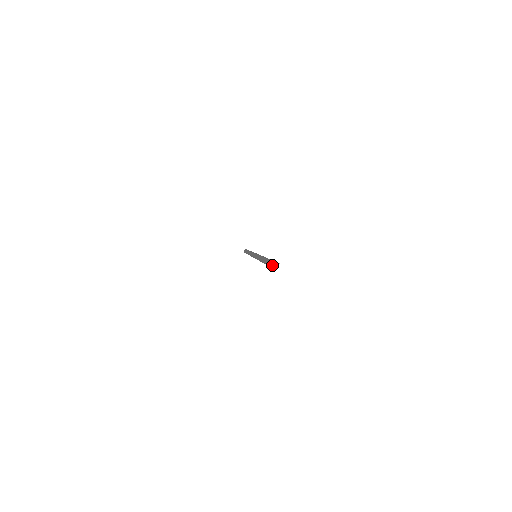
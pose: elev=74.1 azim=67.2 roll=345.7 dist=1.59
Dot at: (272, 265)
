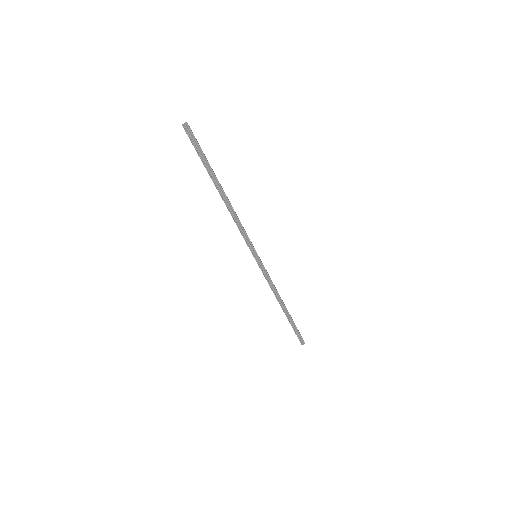
Dot at: occluded
